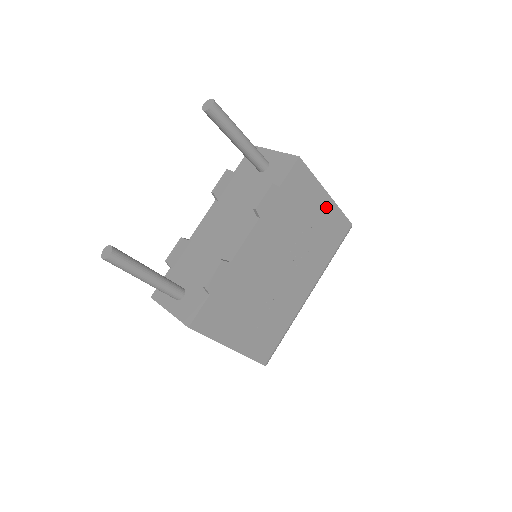
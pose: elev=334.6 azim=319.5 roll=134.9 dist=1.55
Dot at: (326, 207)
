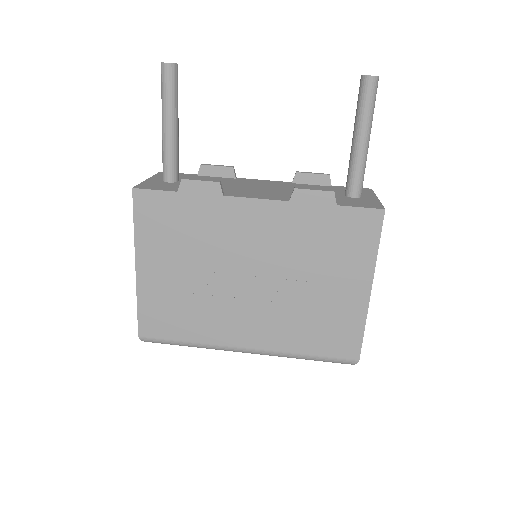
Dot at: (355, 299)
